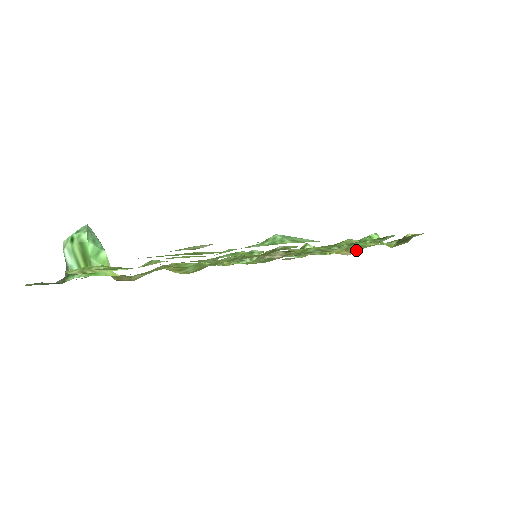
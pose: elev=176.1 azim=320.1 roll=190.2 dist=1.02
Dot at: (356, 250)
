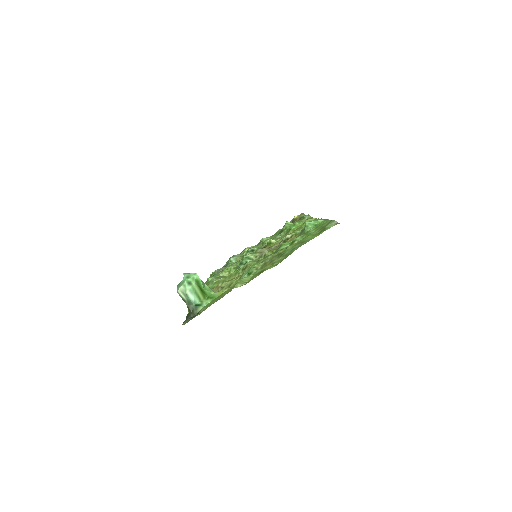
Dot at: occluded
